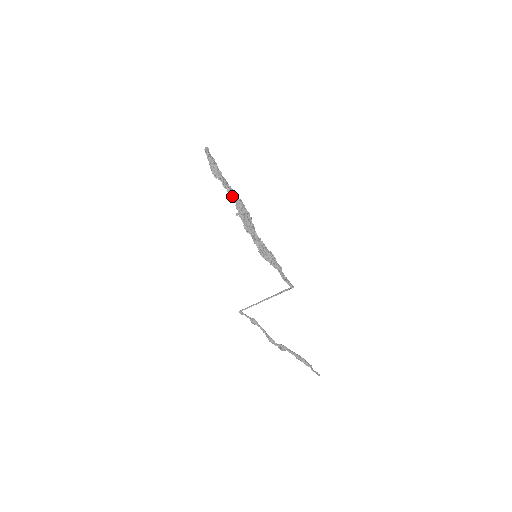
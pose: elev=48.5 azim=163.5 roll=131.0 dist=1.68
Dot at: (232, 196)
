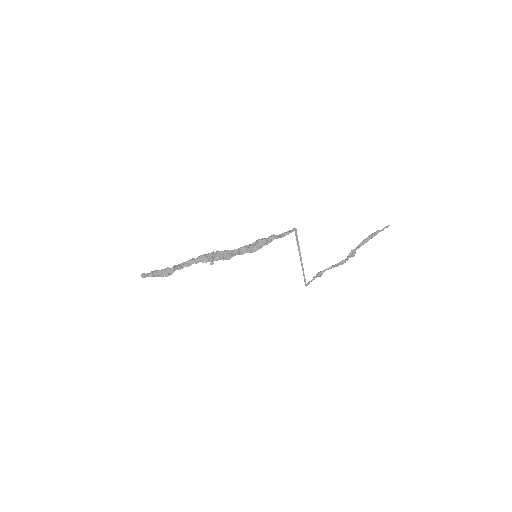
Dot at: occluded
